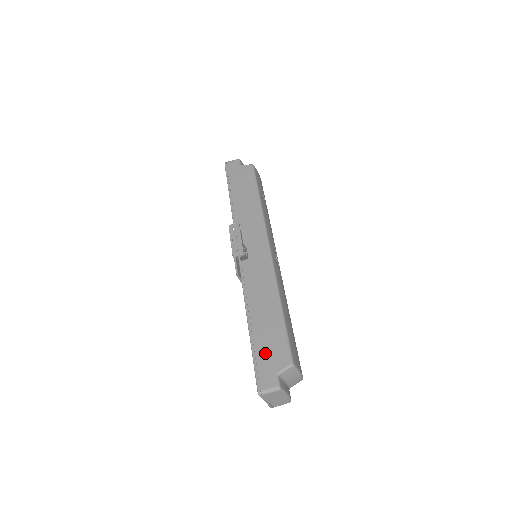
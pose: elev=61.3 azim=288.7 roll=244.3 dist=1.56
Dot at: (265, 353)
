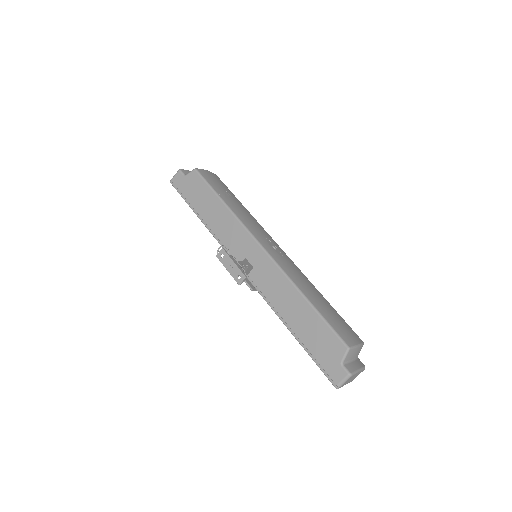
Dot at: (320, 351)
